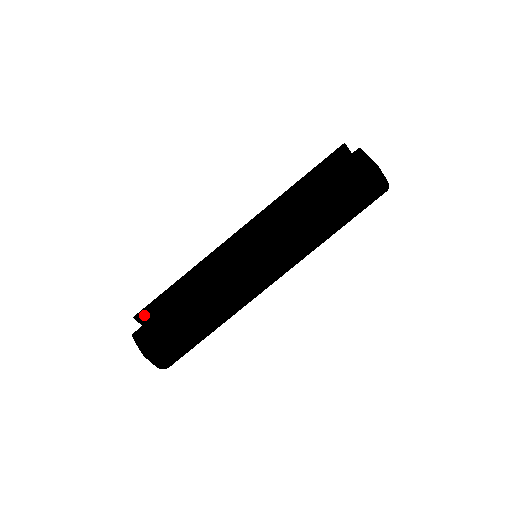
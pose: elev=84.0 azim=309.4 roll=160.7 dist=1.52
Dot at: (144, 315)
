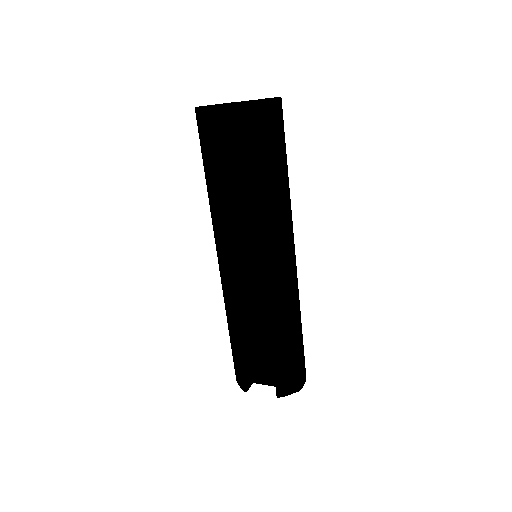
Dot at: (248, 381)
